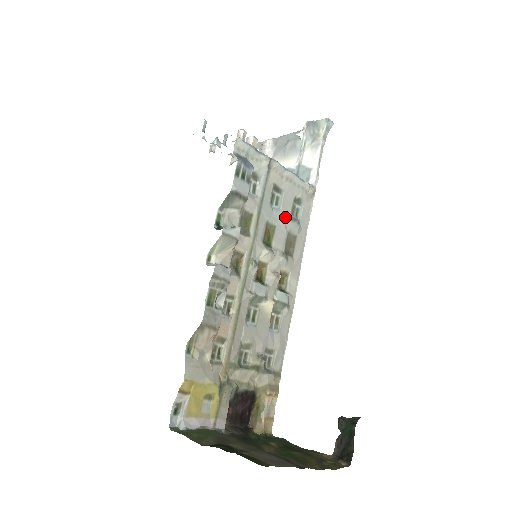
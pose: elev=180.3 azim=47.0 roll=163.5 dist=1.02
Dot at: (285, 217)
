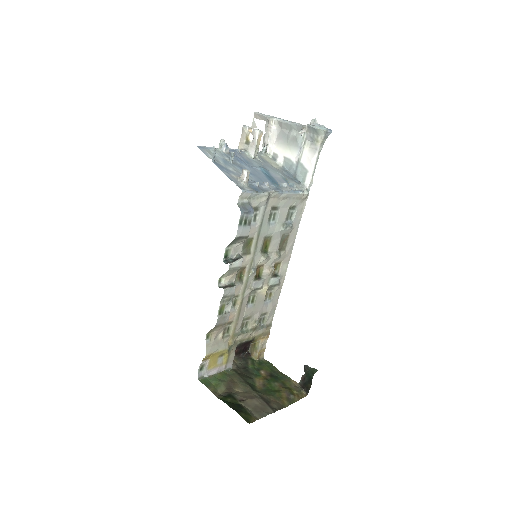
Dot at: (280, 227)
